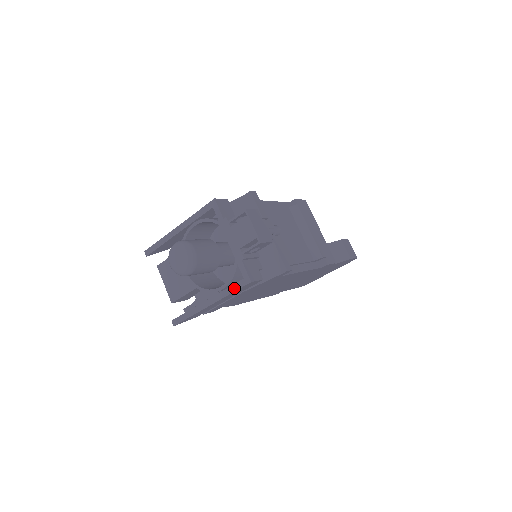
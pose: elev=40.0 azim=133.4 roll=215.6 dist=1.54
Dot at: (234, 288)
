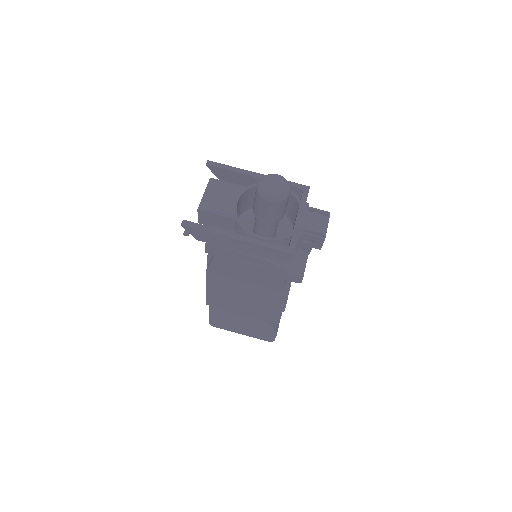
Dot at: (274, 246)
